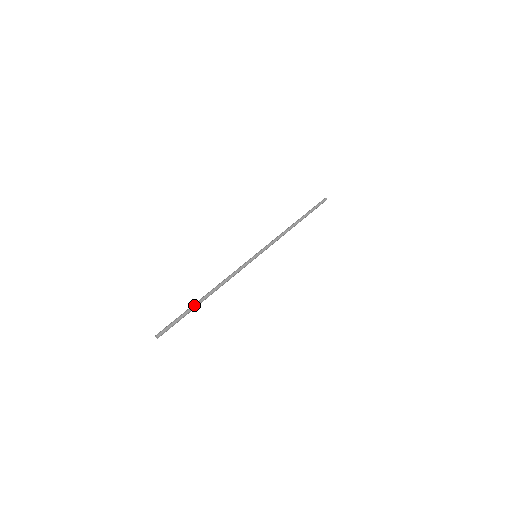
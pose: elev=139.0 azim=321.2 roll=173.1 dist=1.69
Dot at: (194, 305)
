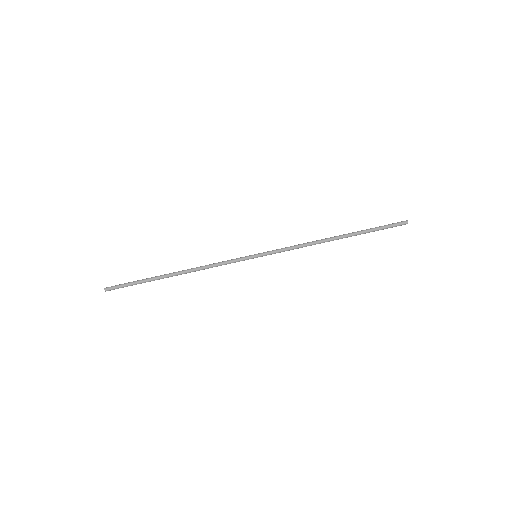
Dot at: (155, 278)
